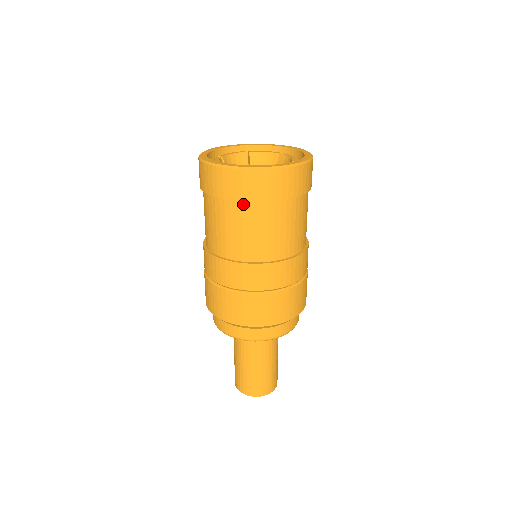
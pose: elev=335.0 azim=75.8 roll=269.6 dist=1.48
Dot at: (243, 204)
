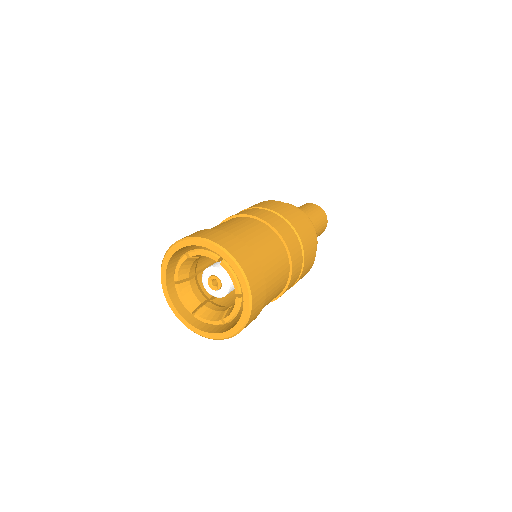
Dot at: occluded
